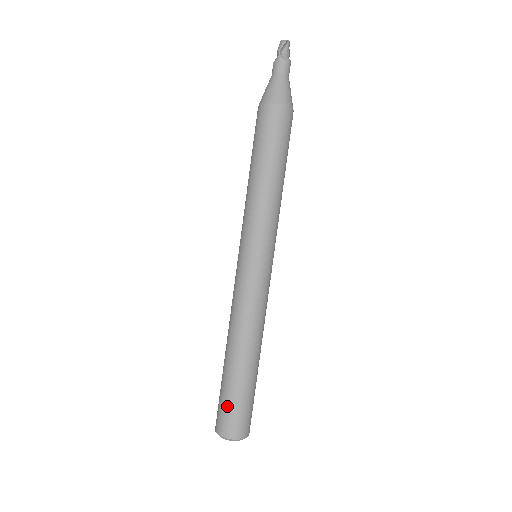
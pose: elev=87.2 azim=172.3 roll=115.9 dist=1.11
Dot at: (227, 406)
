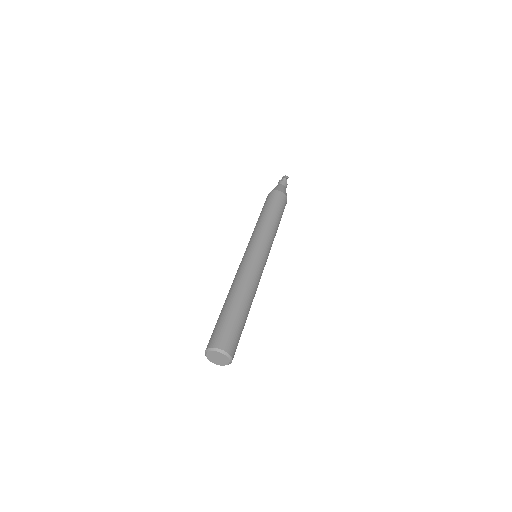
Dot at: (233, 330)
